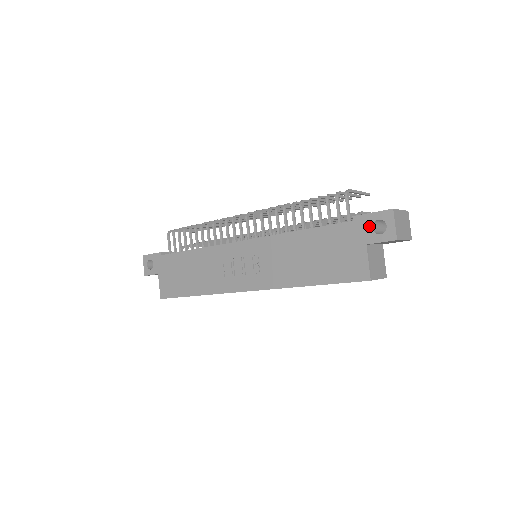
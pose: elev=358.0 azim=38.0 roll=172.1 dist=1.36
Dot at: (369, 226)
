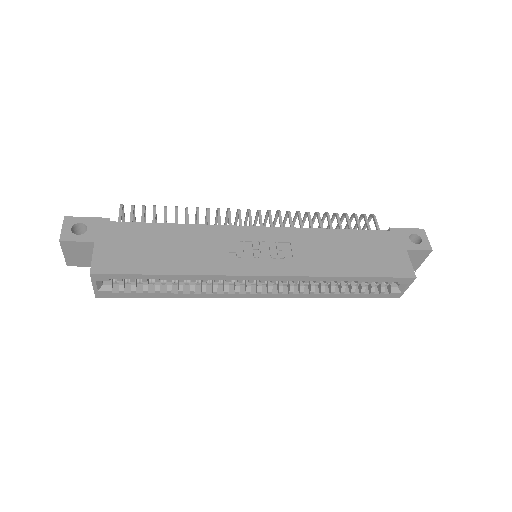
Dot at: (406, 237)
